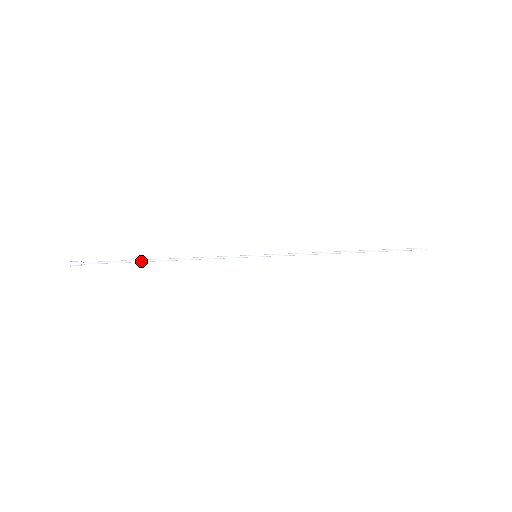
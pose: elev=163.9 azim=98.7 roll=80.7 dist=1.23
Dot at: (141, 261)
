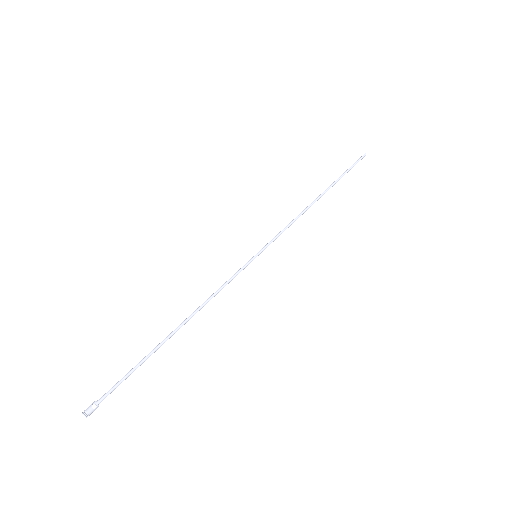
Dot at: occluded
